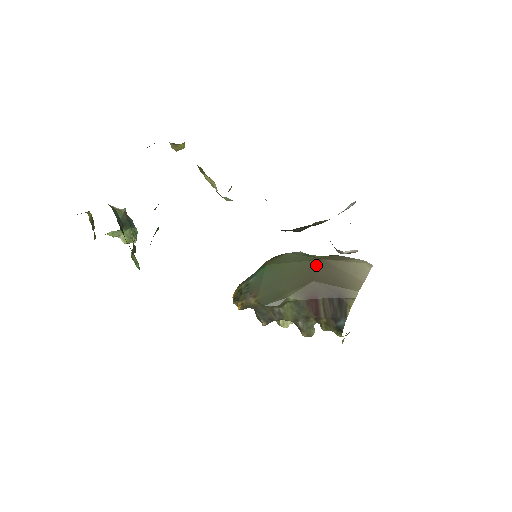
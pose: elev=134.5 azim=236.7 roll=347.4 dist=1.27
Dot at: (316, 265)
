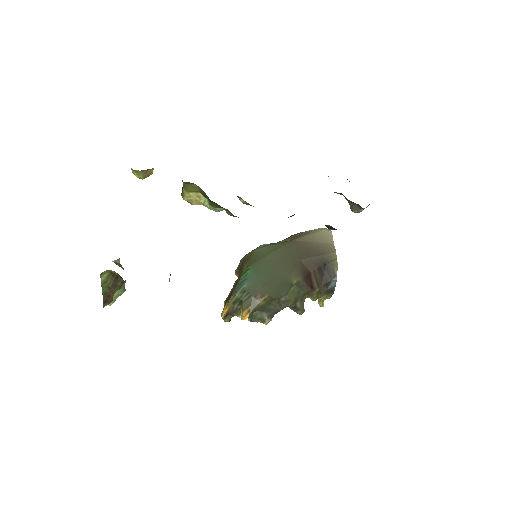
Dot at: (291, 247)
